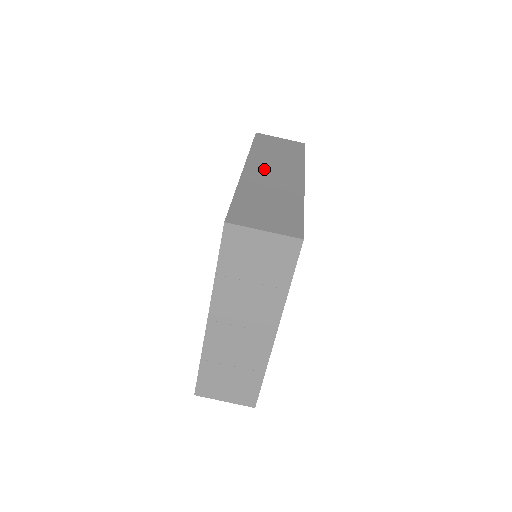
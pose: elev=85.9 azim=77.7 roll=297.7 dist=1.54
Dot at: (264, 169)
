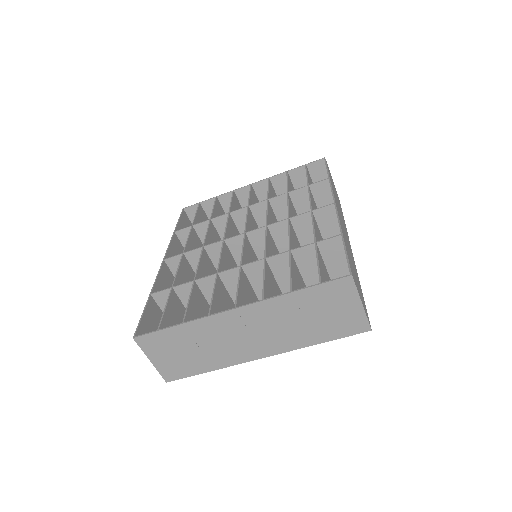
Dot at: occluded
